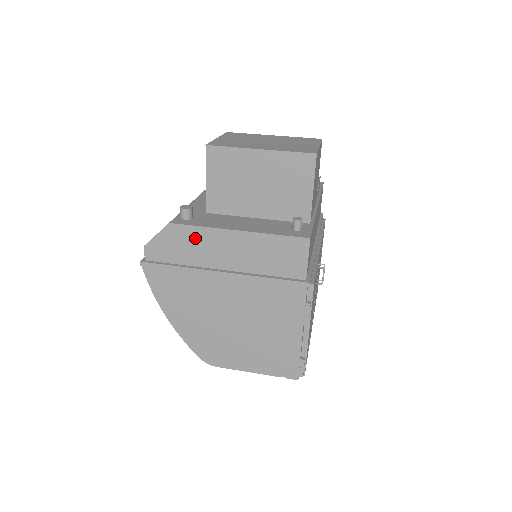
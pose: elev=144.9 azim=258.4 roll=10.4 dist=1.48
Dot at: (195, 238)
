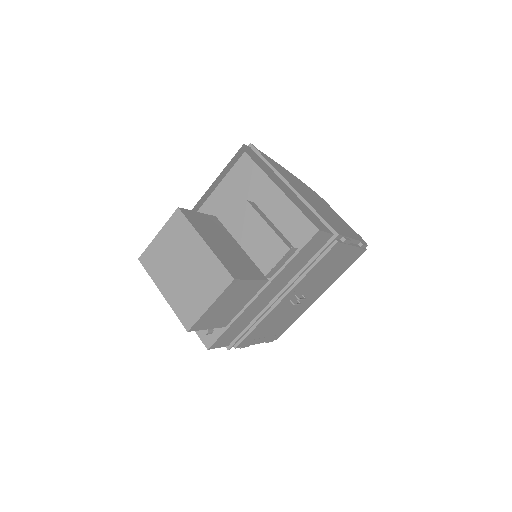
Dot at: occluded
